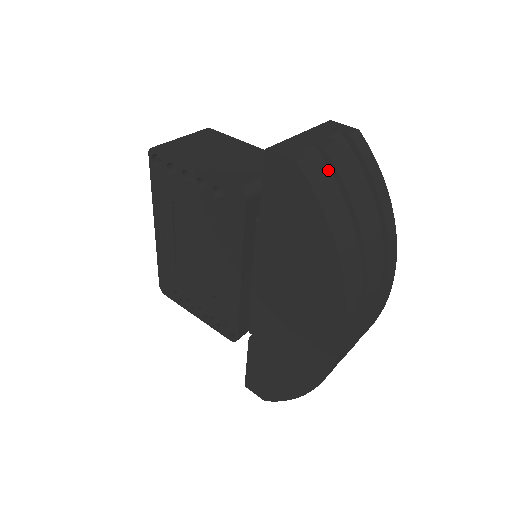
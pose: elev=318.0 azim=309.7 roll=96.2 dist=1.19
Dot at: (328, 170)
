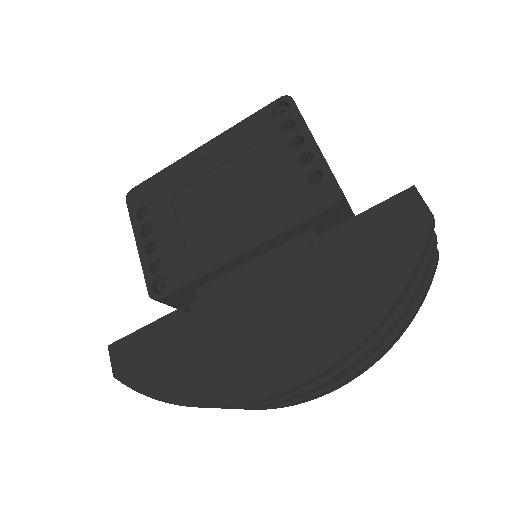
Dot at: occluded
